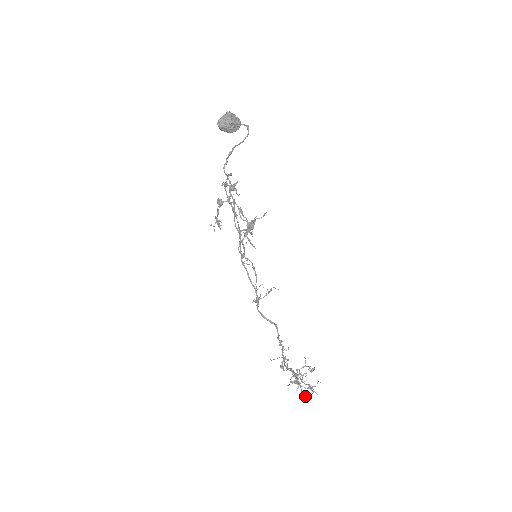
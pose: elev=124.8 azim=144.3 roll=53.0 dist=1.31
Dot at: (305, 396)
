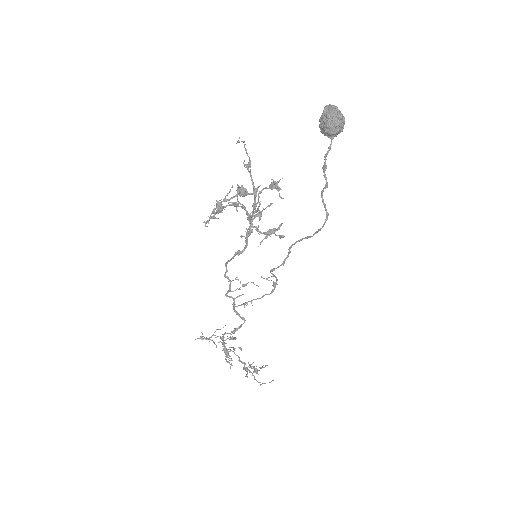
Dot at: occluded
